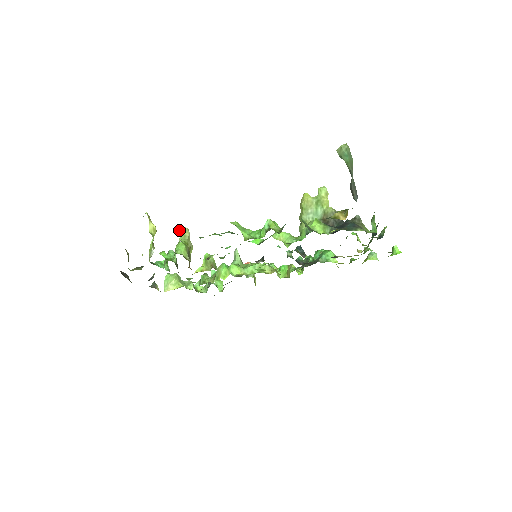
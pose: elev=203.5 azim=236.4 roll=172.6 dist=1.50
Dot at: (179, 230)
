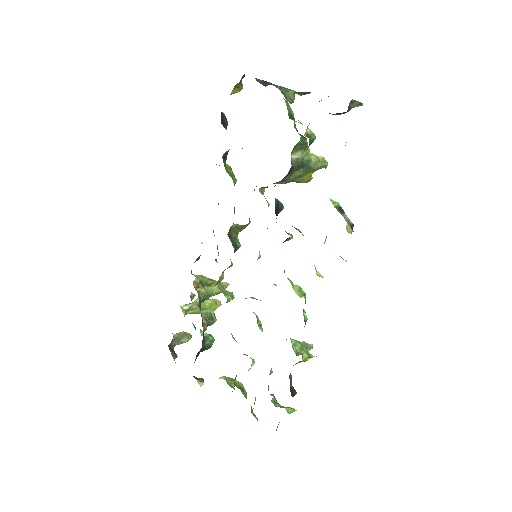
Dot at: occluded
